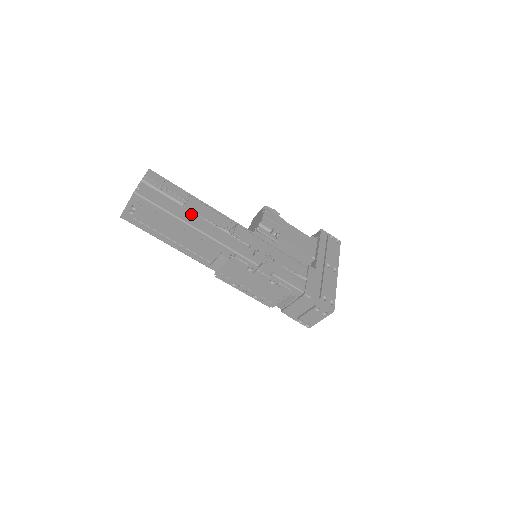
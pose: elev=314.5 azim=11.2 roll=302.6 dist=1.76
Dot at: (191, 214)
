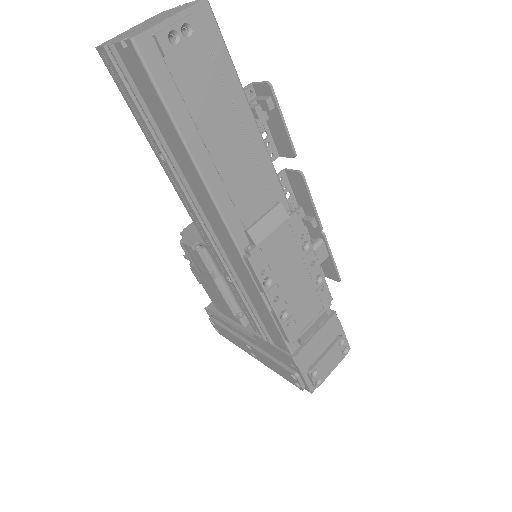
Dot at: (257, 110)
